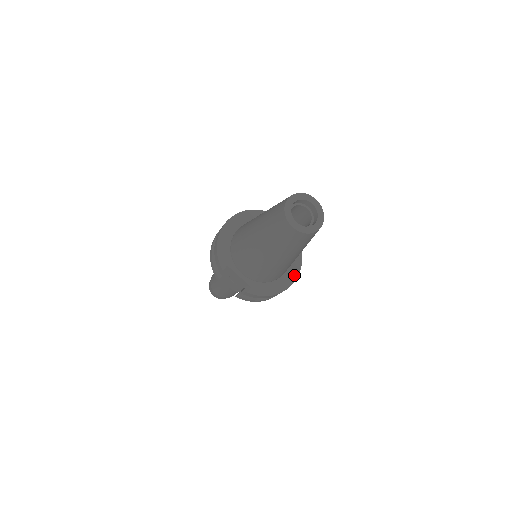
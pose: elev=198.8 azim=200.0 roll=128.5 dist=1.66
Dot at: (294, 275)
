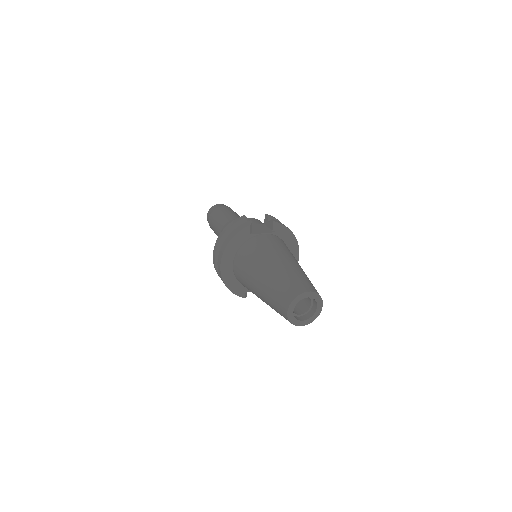
Dot at: (296, 253)
